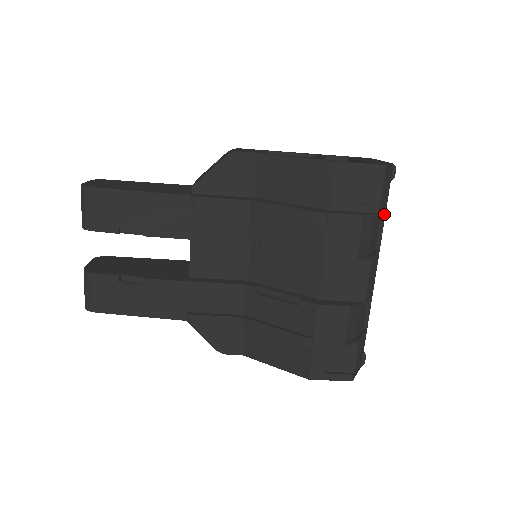
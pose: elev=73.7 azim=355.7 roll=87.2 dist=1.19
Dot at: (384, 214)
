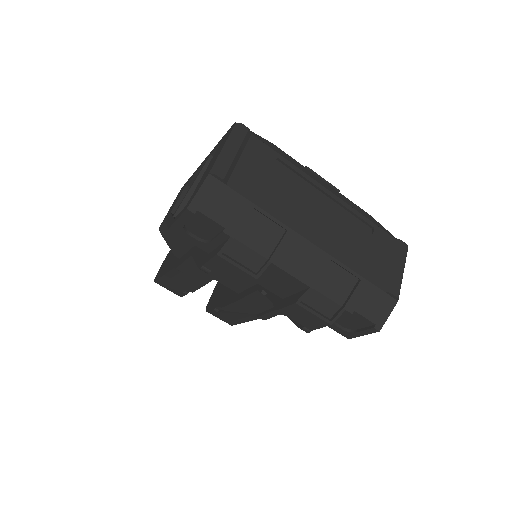
Dot at: (254, 209)
